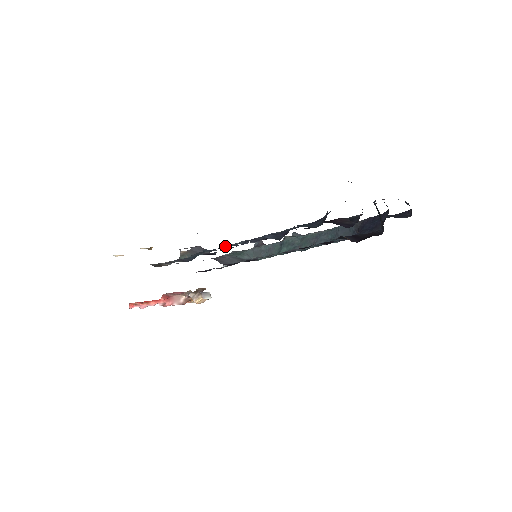
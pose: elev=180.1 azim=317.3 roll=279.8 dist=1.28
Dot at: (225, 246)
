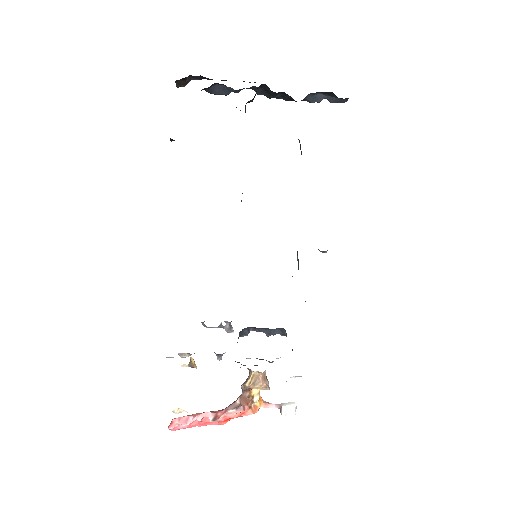
Dot at: occluded
